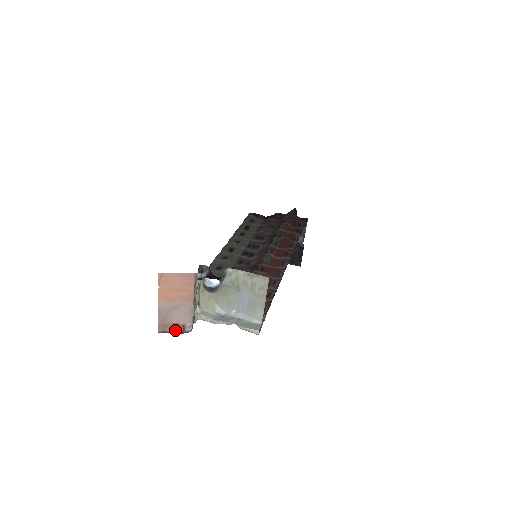
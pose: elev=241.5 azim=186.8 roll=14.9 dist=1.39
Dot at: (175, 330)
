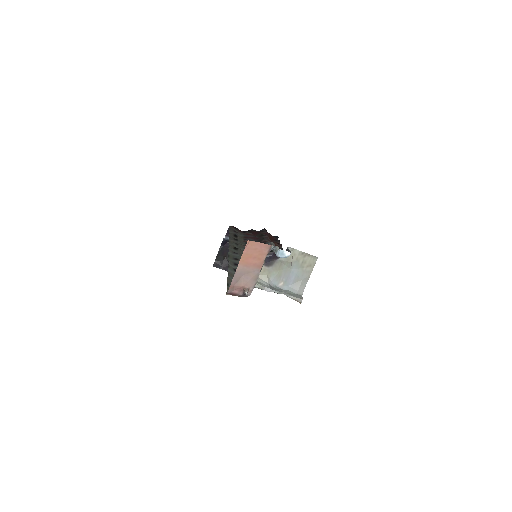
Dot at: (239, 293)
